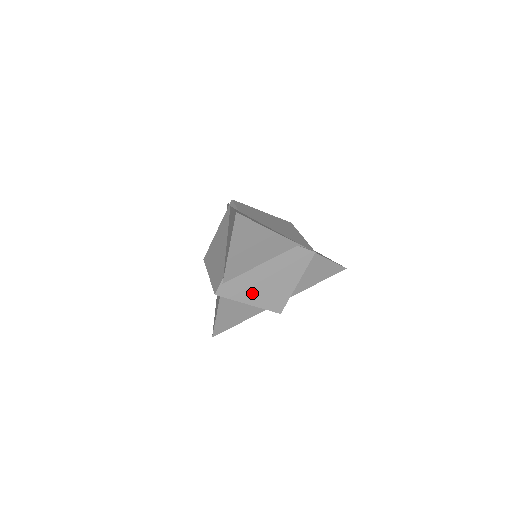
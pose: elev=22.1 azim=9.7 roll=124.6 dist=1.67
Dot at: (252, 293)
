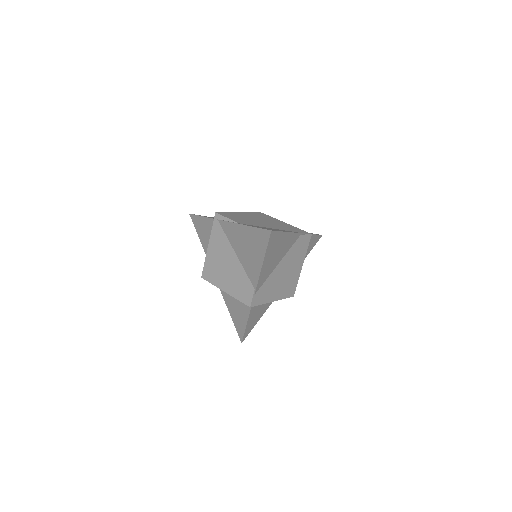
Dot at: (274, 291)
